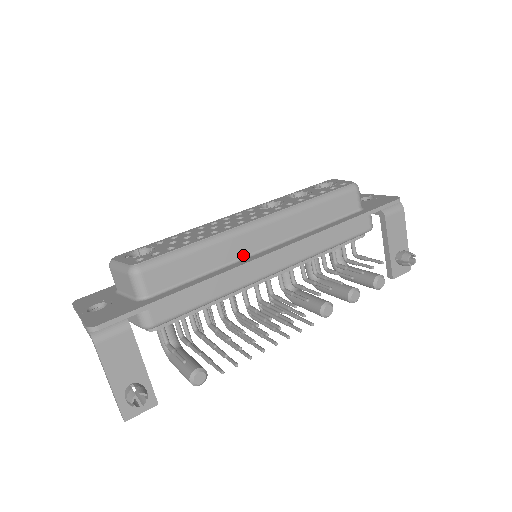
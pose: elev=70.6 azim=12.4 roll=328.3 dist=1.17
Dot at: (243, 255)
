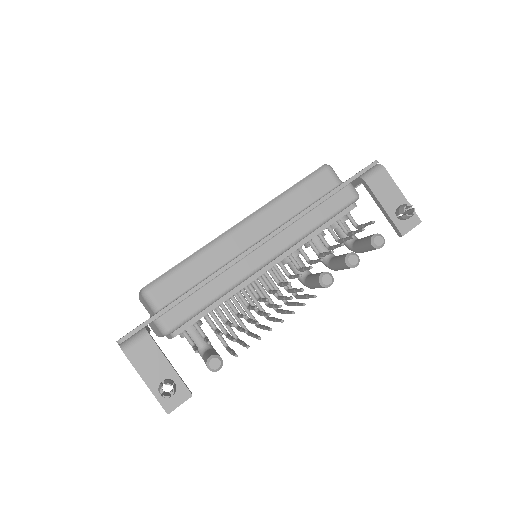
Dot at: (233, 256)
